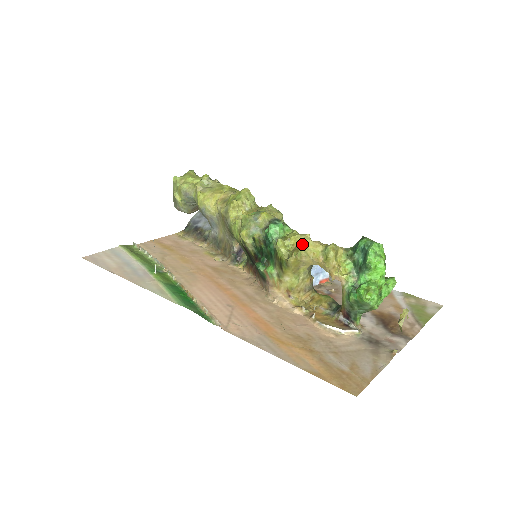
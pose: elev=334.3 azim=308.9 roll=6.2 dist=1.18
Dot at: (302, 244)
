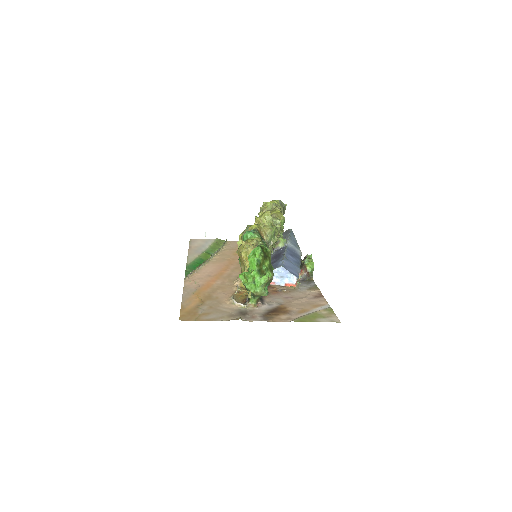
Dot at: occluded
